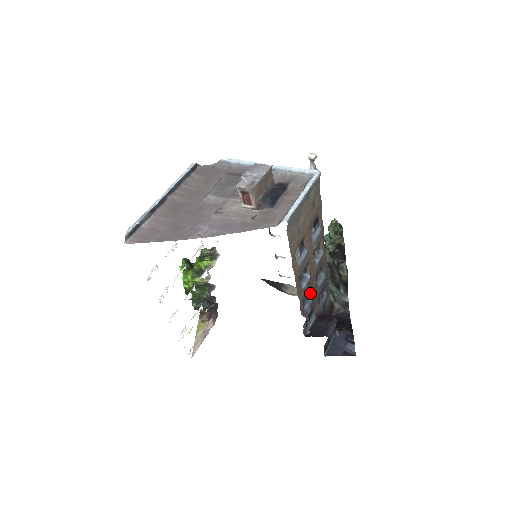
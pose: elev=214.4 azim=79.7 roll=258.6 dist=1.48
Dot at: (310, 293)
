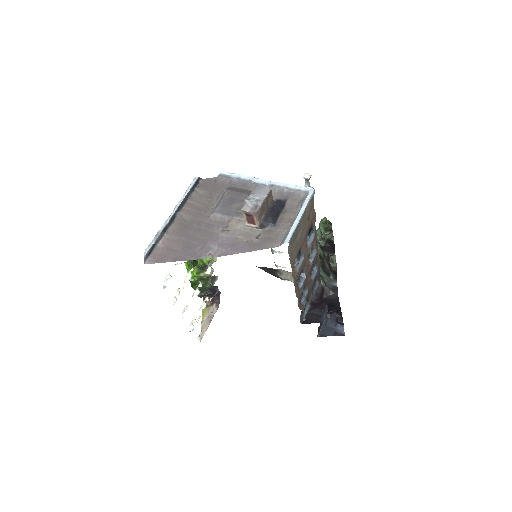
Dot at: (305, 288)
